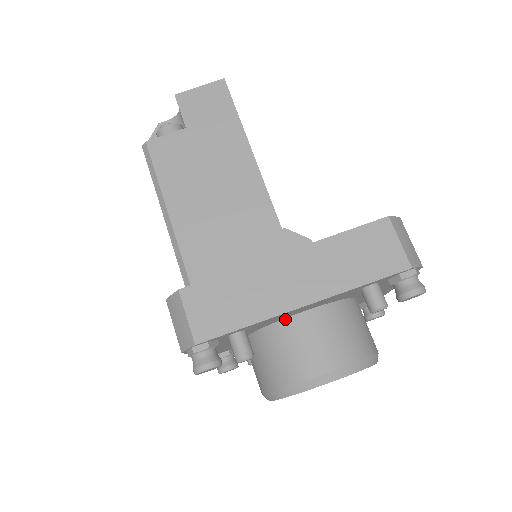
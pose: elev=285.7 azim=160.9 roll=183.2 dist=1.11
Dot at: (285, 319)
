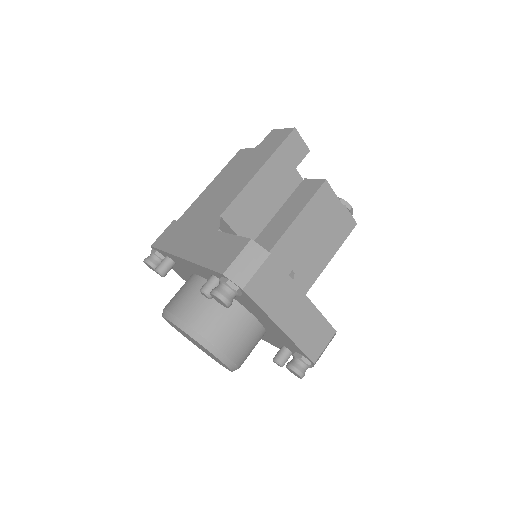
Dot at: (194, 274)
